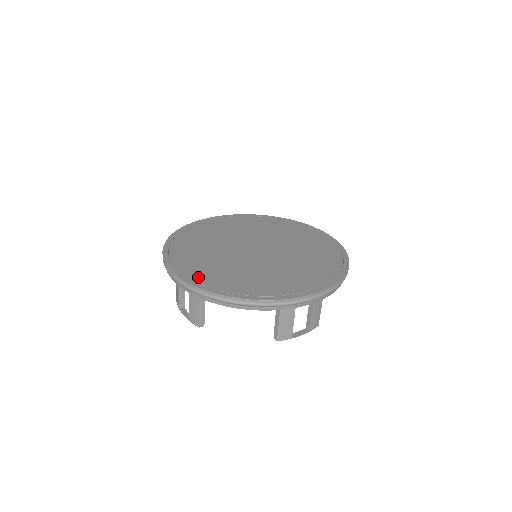
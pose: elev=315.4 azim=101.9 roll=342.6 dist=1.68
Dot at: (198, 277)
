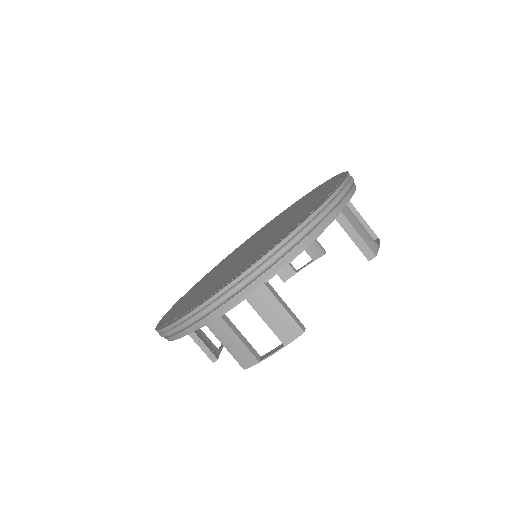
Dot at: (171, 311)
